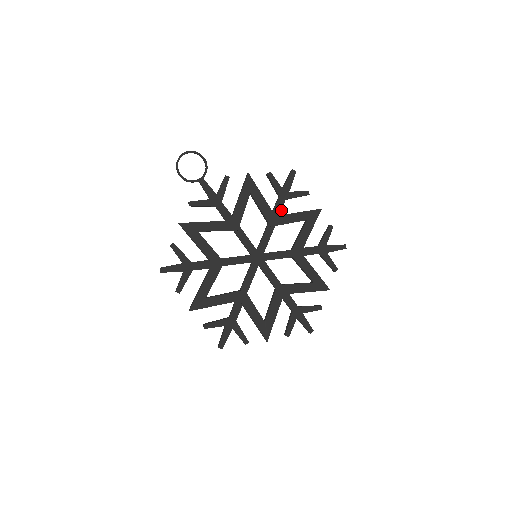
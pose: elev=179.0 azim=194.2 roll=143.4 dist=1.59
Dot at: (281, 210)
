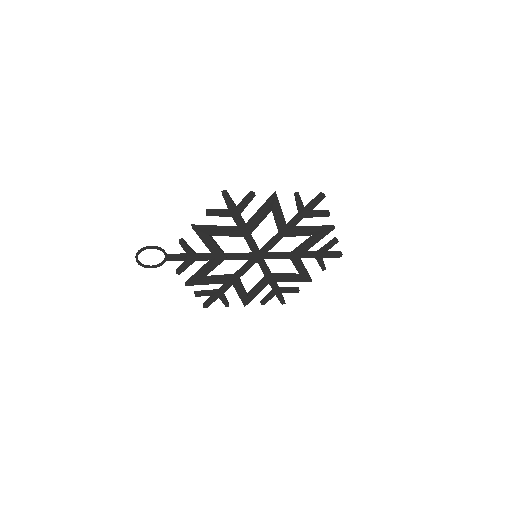
Dot at: (244, 222)
